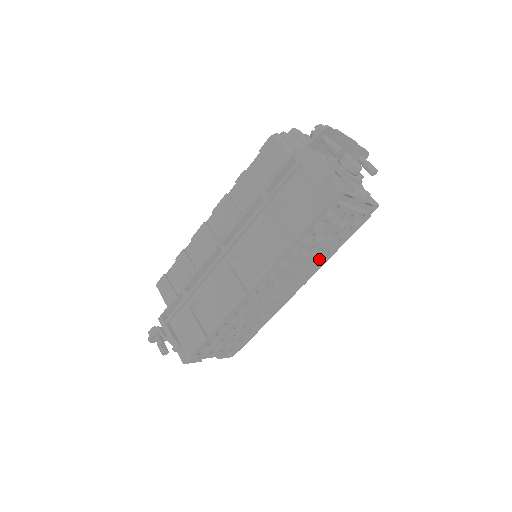
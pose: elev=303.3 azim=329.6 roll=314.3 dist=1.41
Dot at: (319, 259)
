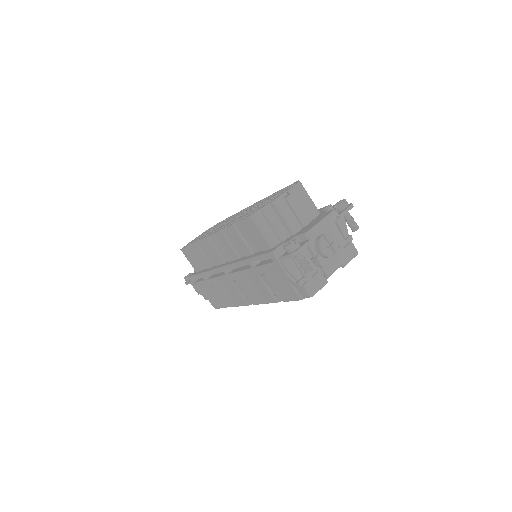
Dot at: occluded
